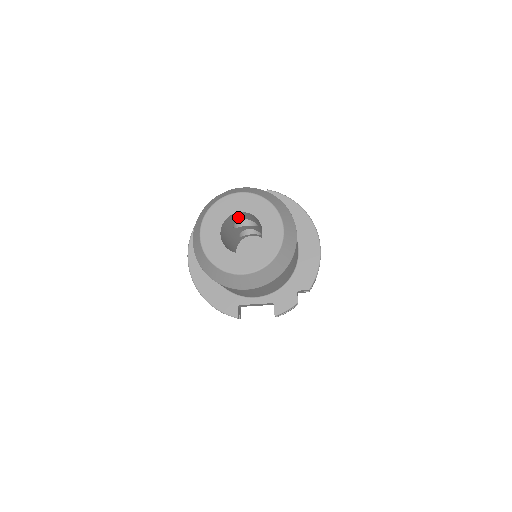
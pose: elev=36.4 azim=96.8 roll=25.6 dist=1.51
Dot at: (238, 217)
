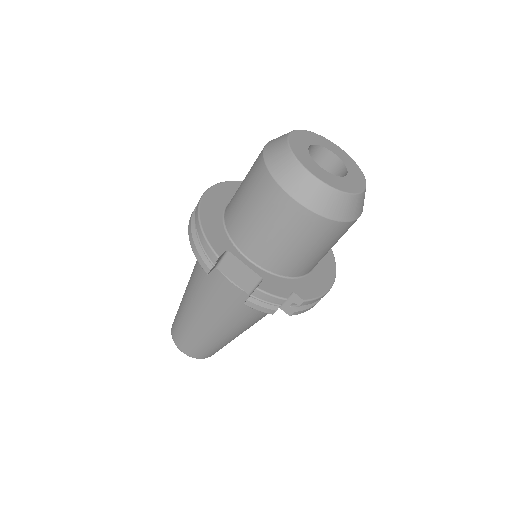
Dot at: (320, 164)
